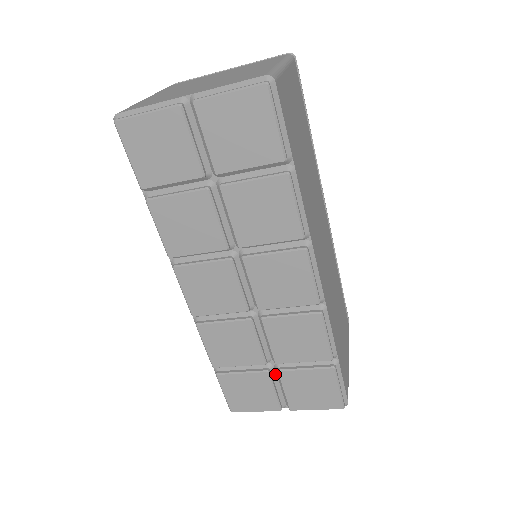
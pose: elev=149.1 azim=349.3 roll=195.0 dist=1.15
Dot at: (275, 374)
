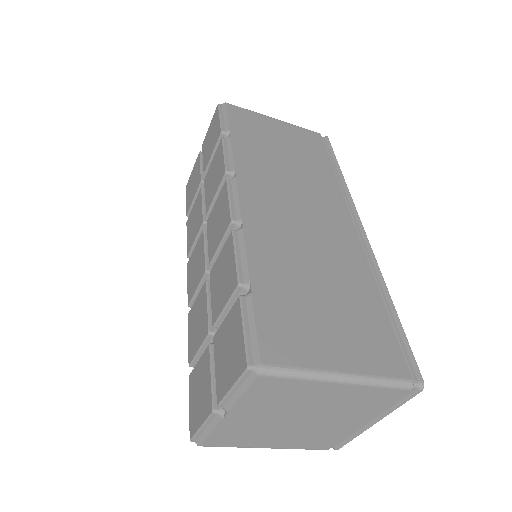
Dot at: occluded
